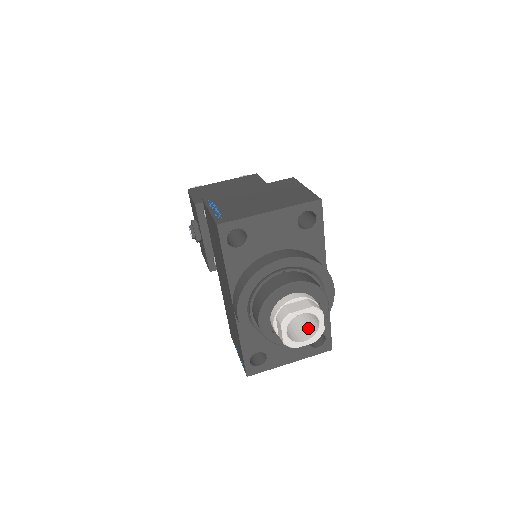
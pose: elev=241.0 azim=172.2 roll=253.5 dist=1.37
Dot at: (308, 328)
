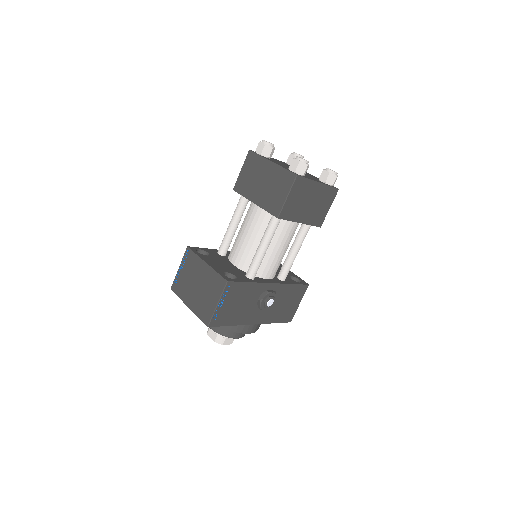
Dot at: occluded
